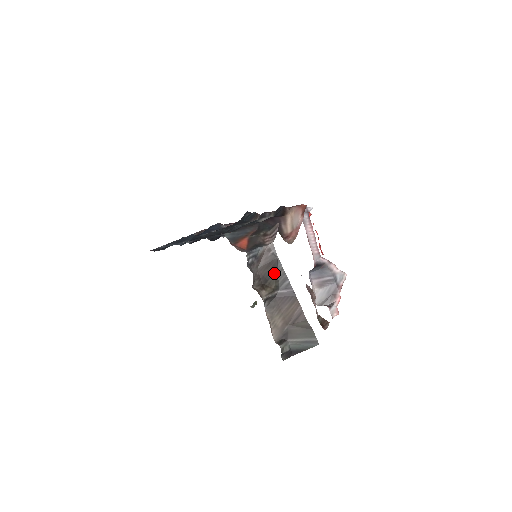
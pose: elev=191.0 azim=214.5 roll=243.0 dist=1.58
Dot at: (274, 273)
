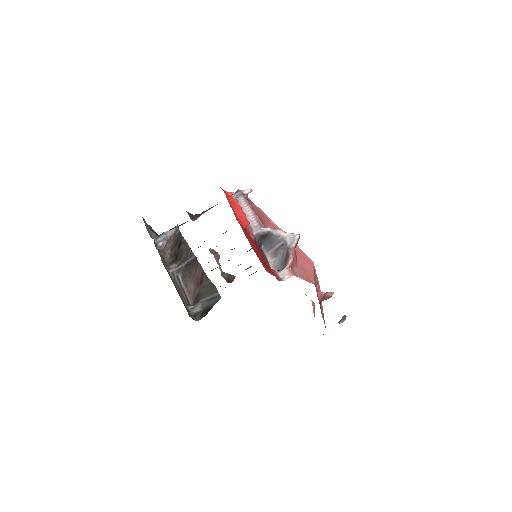
Dot at: (181, 248)
